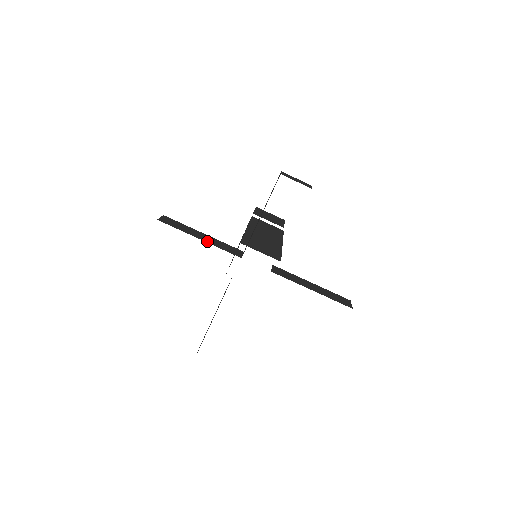
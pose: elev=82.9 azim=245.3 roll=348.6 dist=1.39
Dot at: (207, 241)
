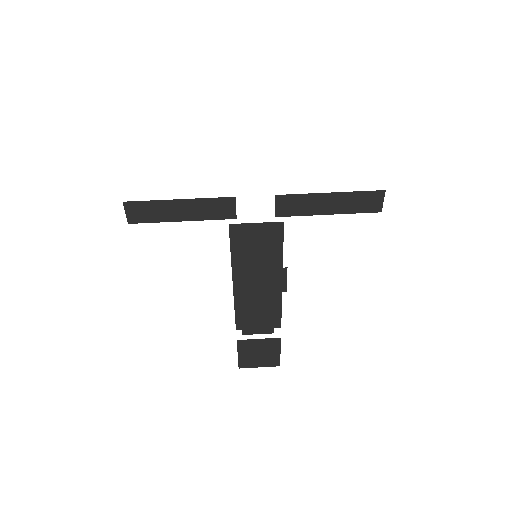
Dot at: occluded
